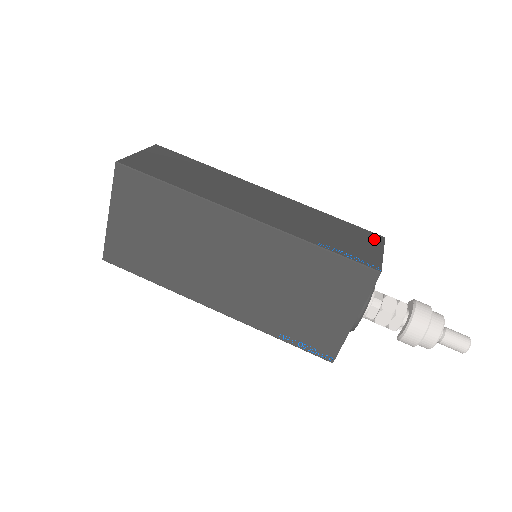
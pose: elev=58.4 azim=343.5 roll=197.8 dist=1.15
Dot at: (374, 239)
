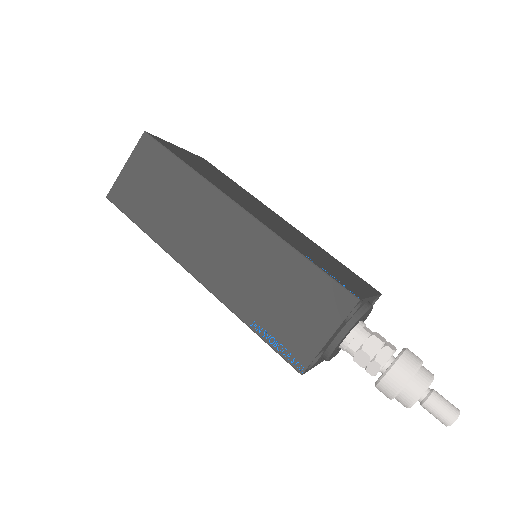
Dot at: (336, 307)
